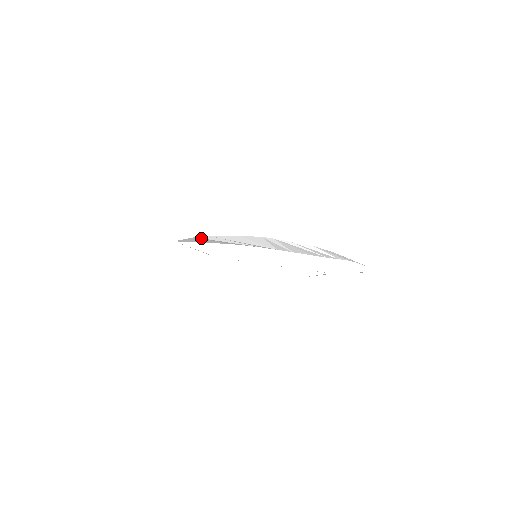
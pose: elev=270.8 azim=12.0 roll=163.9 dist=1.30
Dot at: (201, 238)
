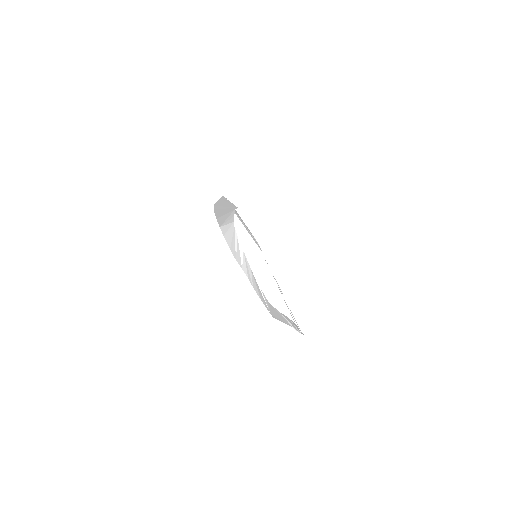
Dot at: (234, 208)
